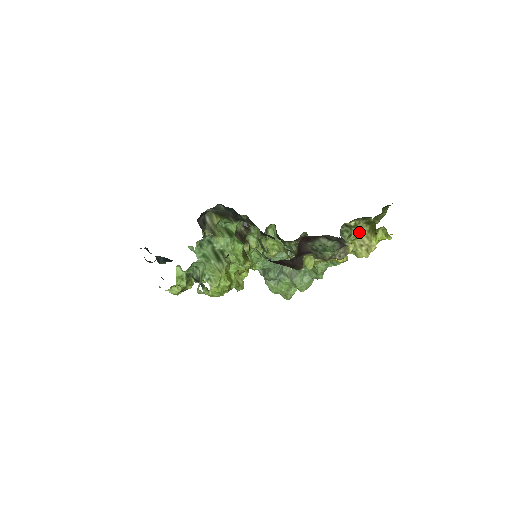
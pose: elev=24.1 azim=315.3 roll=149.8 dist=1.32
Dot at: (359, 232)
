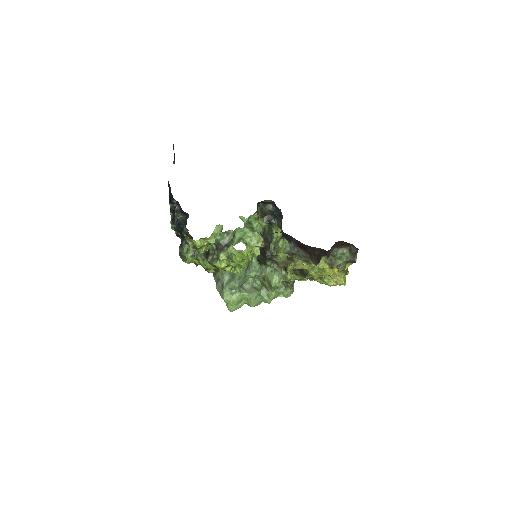
Dot at: occluded
